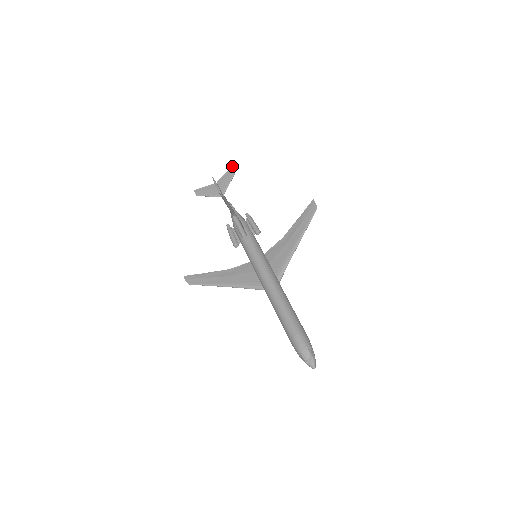
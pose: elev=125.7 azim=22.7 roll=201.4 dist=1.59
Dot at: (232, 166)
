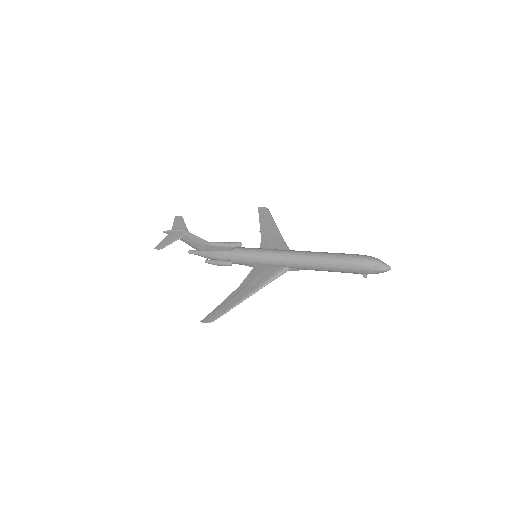
Dot at: occluded
